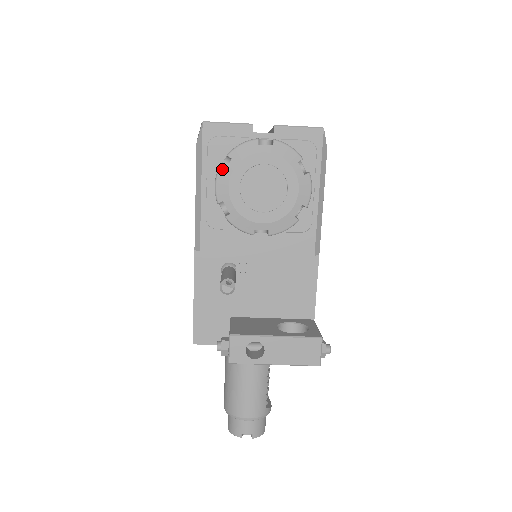
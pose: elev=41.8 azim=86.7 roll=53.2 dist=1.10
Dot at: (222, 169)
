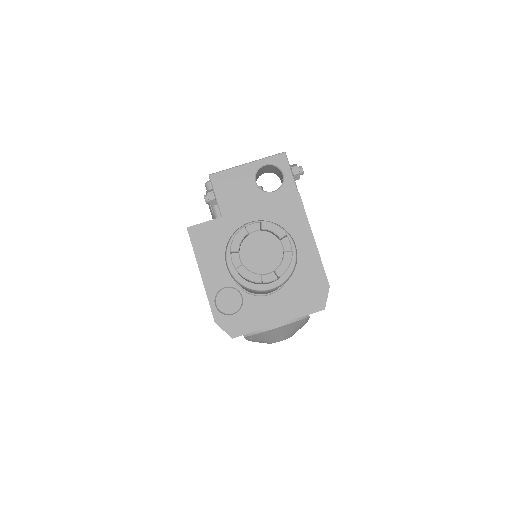
Dot at: occluded
